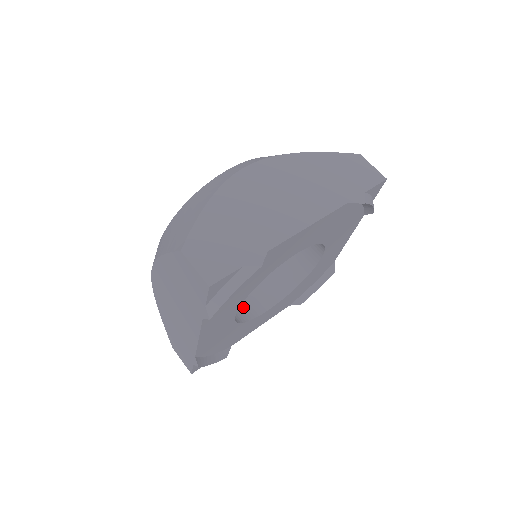
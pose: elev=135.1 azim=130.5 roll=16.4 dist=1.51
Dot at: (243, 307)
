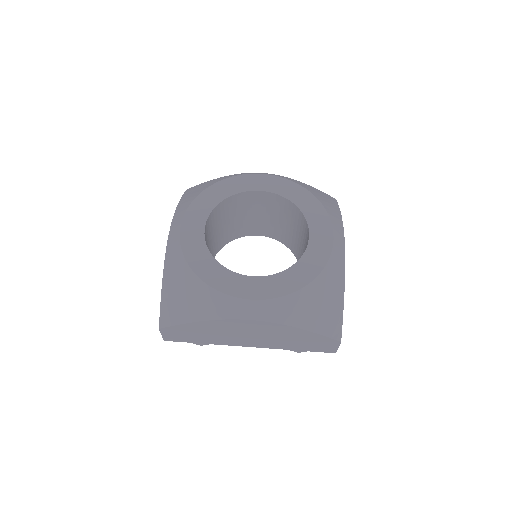
Dot at: (240, 230)
